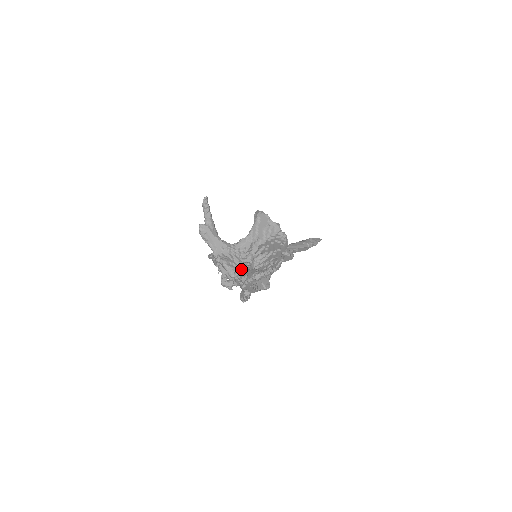
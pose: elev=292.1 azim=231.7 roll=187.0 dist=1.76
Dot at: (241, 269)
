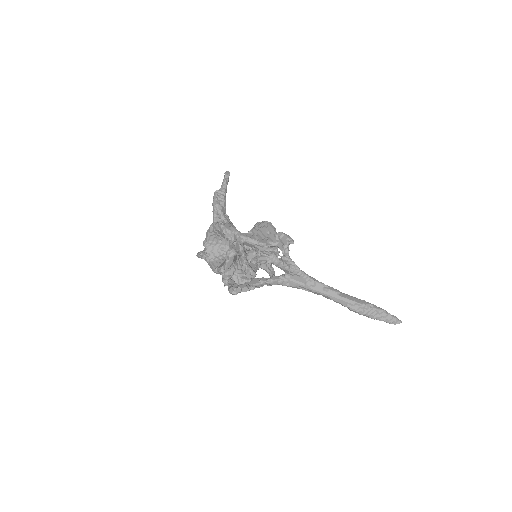
Dot at: occluded
